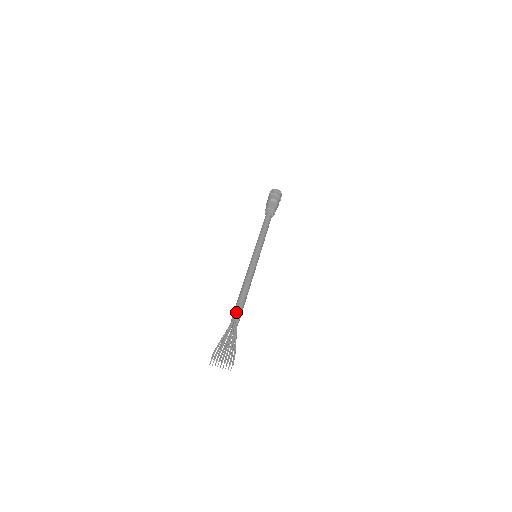
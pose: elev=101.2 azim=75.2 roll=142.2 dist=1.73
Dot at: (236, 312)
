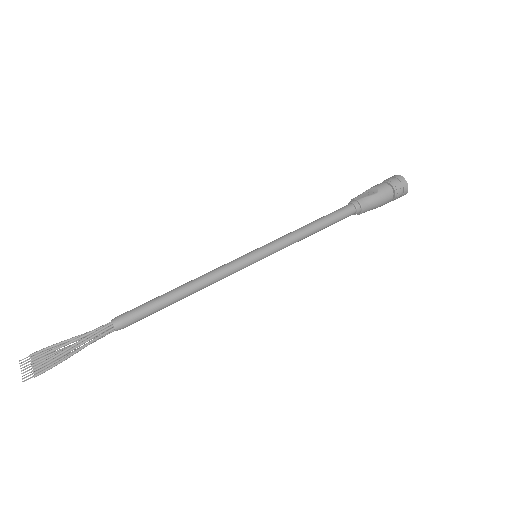
Dot at: occluded
